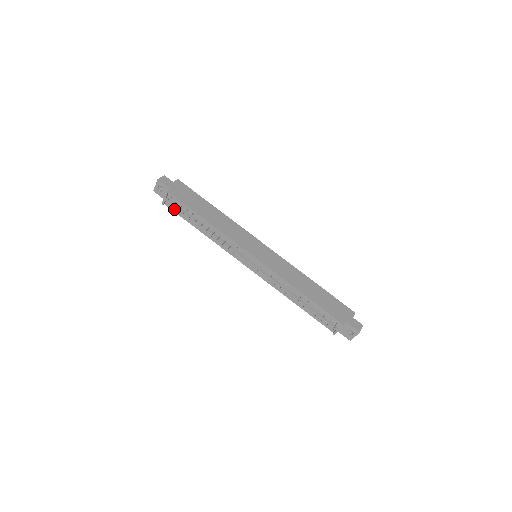
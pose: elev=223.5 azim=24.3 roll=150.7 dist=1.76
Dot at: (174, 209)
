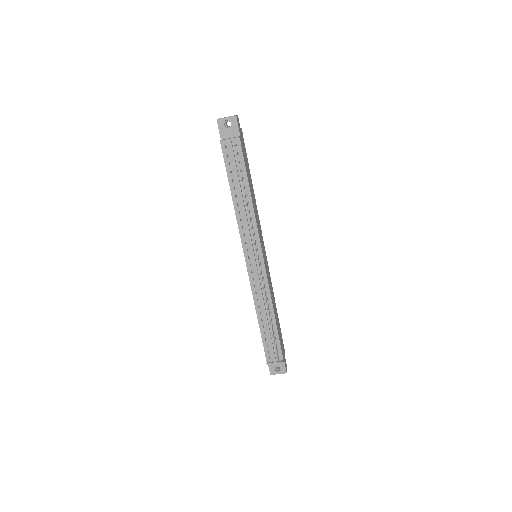
Dot at: (227, 156)
